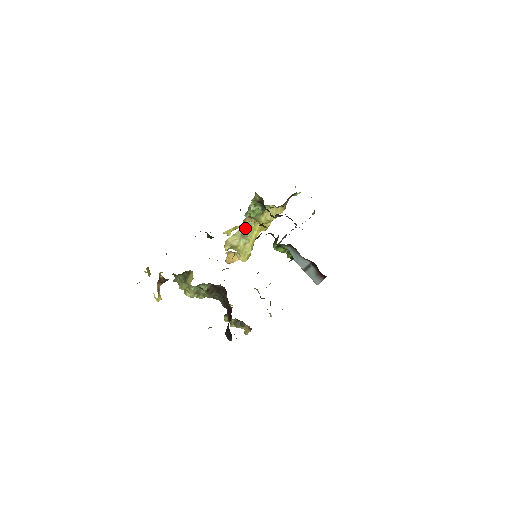
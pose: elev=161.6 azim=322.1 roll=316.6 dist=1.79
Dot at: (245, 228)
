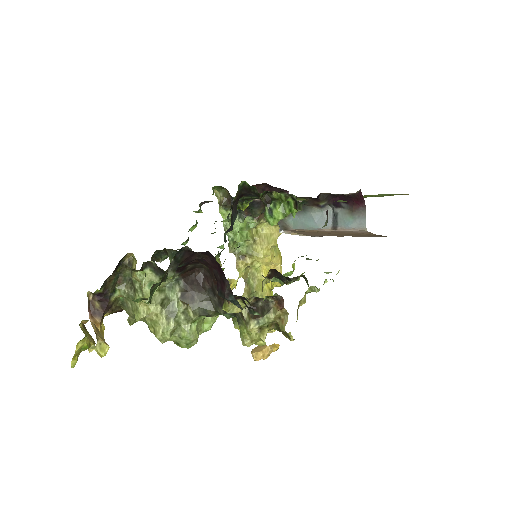
Dot at: (249, 285)
